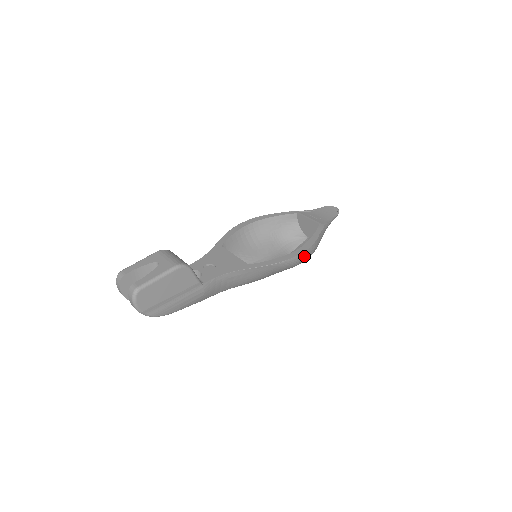
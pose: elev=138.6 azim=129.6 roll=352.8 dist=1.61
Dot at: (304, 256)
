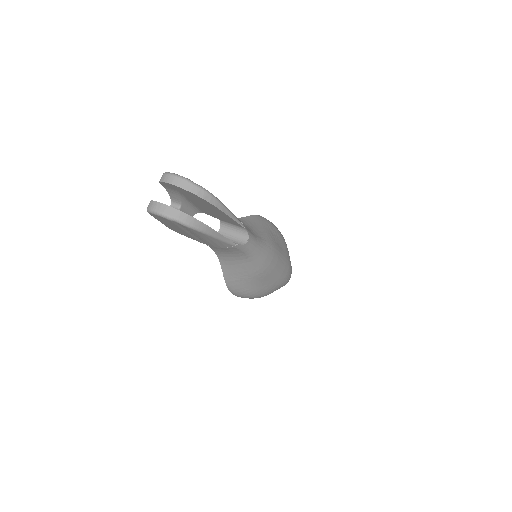
Dot at: occluded
